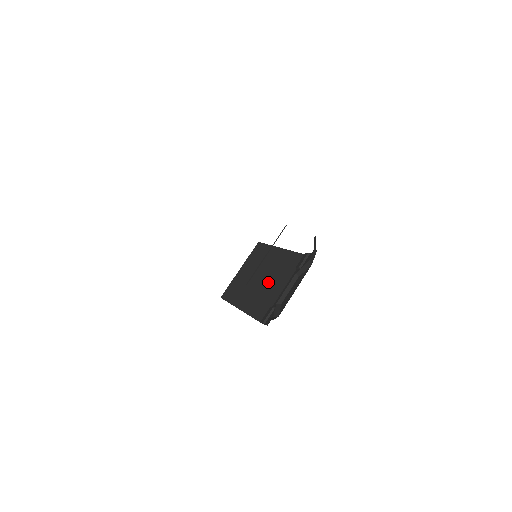
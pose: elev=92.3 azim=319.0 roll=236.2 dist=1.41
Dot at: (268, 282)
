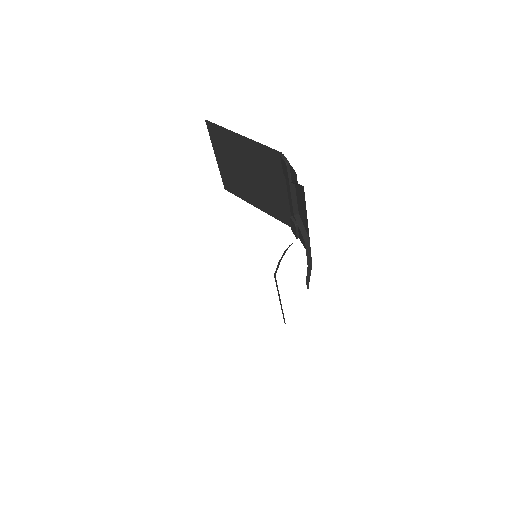
Dot at: (263, 182)
